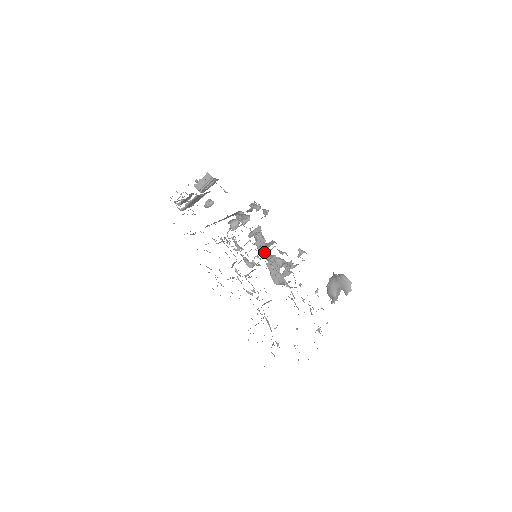
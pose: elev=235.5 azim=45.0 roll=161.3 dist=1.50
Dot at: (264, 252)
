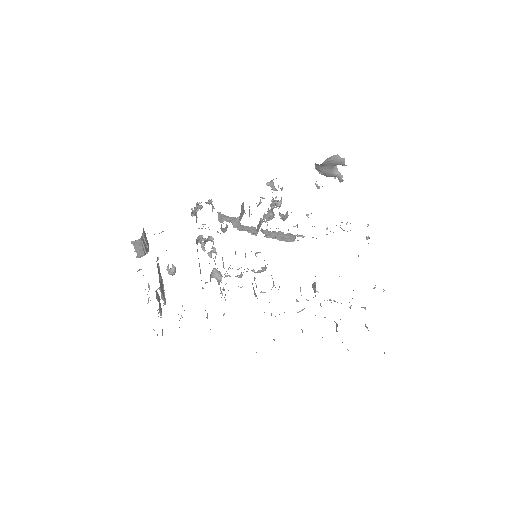
Dot at: (251, 231)
